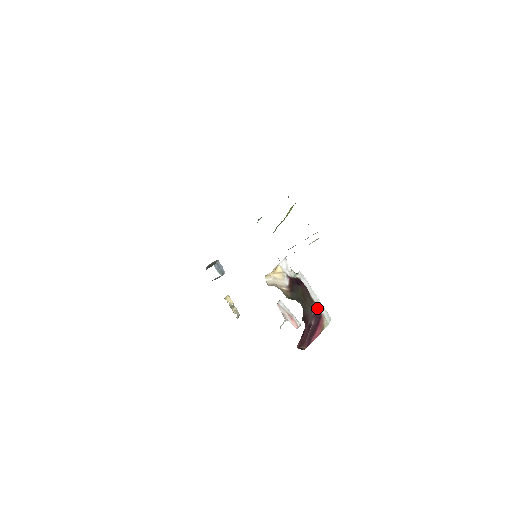
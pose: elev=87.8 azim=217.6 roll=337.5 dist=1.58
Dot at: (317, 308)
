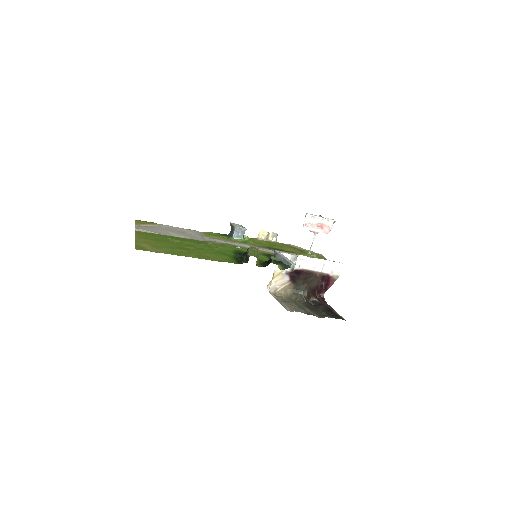
Dot at: (323, 276)
